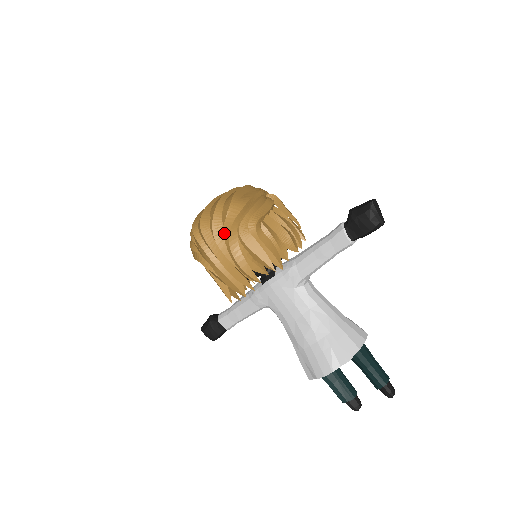
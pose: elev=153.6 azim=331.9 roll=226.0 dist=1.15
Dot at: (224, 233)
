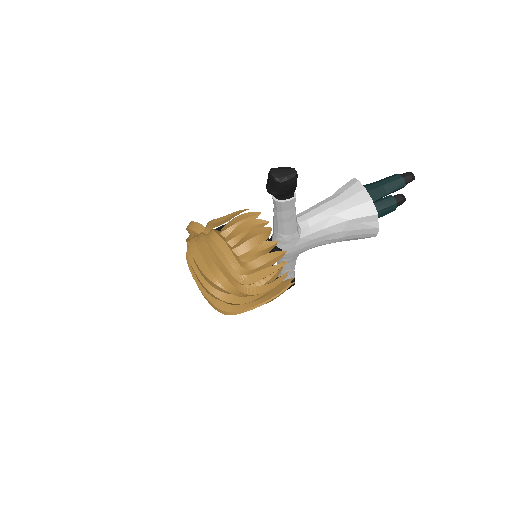
Dot at: (241, 296)
